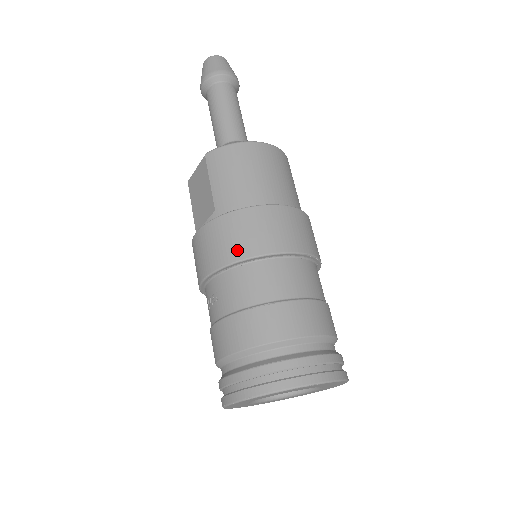
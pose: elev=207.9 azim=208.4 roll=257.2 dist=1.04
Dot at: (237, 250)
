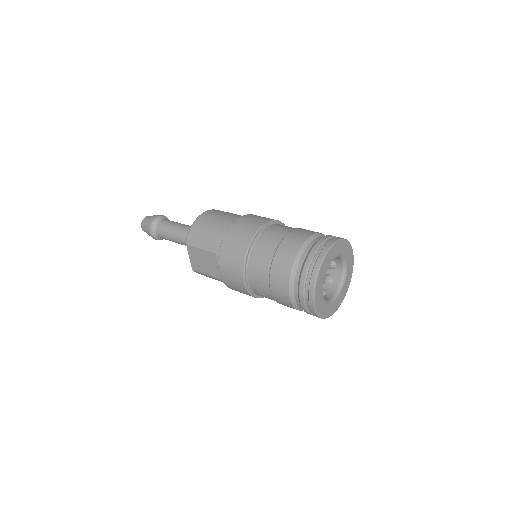
Dot at: (241, 250)
